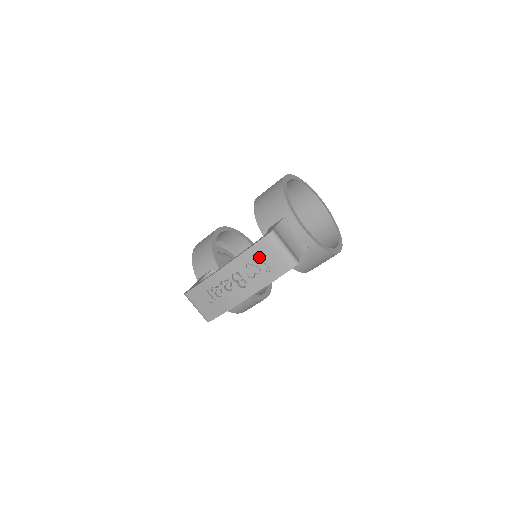
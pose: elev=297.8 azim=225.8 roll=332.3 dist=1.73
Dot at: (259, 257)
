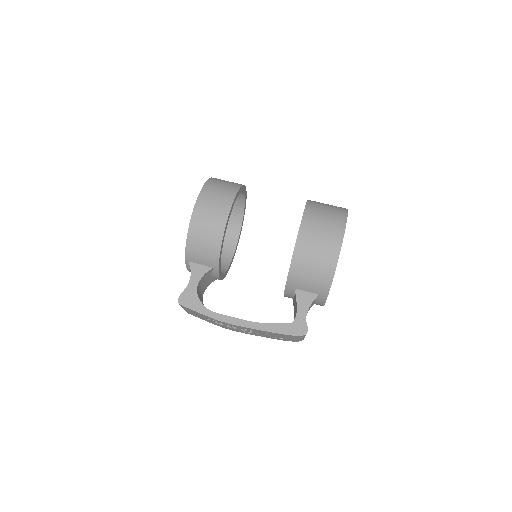
Dot at: occluded
